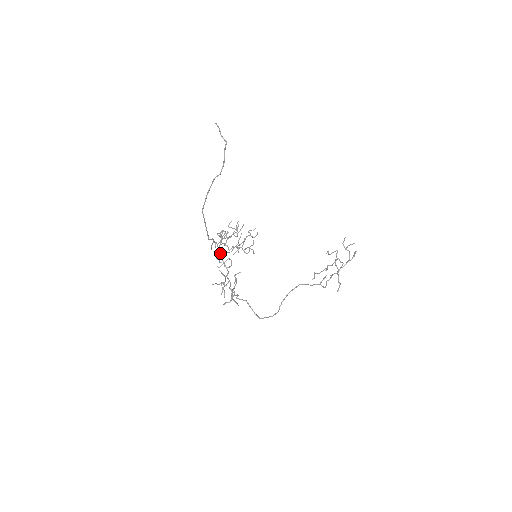
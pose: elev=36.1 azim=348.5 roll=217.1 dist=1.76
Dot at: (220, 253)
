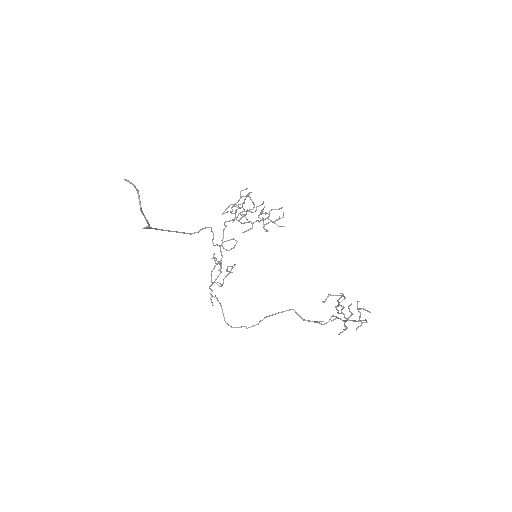
Dot at: (223, 231)
